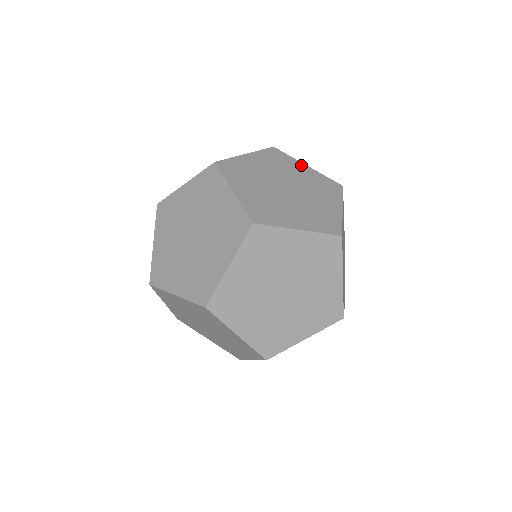
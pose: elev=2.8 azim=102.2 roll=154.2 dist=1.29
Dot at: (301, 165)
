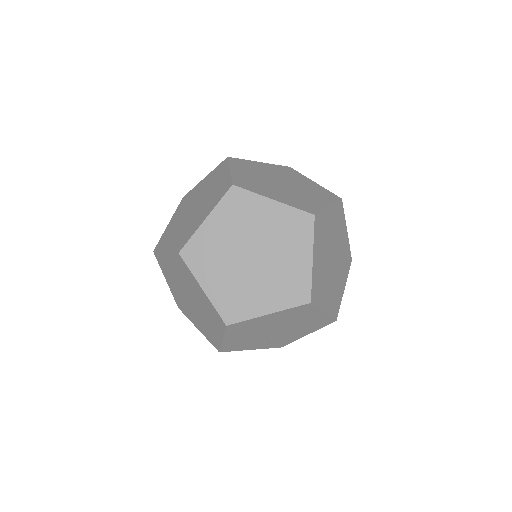
Dot at: (266, 203)
